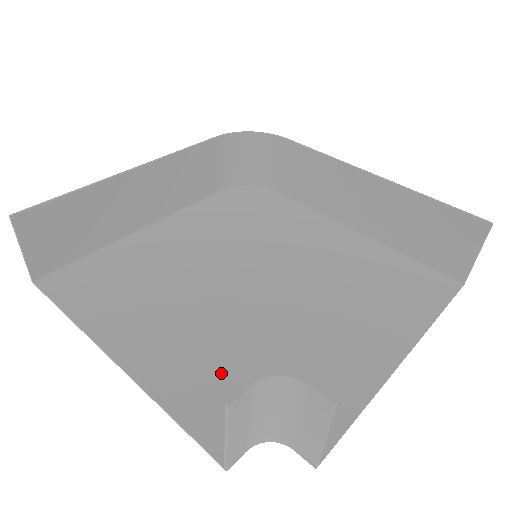
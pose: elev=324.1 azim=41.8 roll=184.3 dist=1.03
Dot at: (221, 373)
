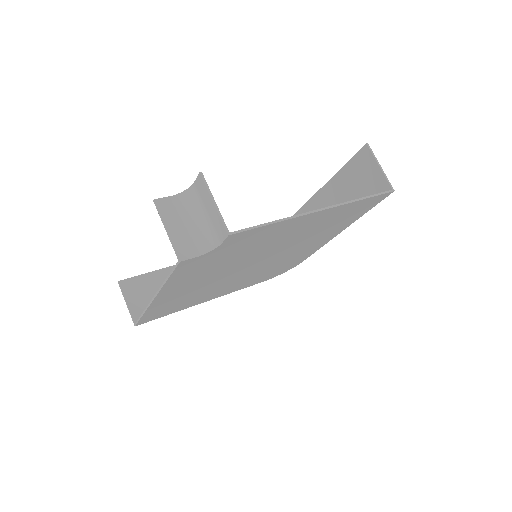
Dot at: occluded
